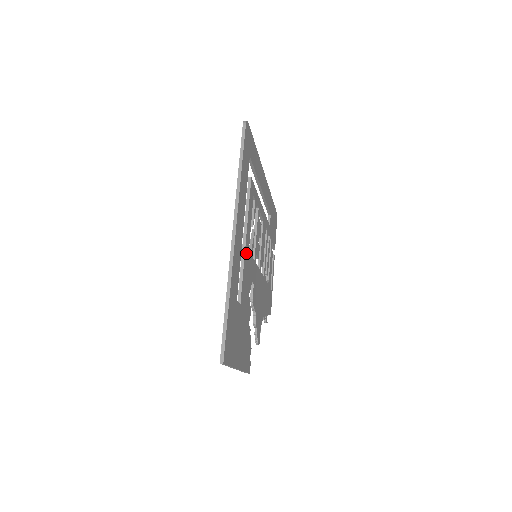
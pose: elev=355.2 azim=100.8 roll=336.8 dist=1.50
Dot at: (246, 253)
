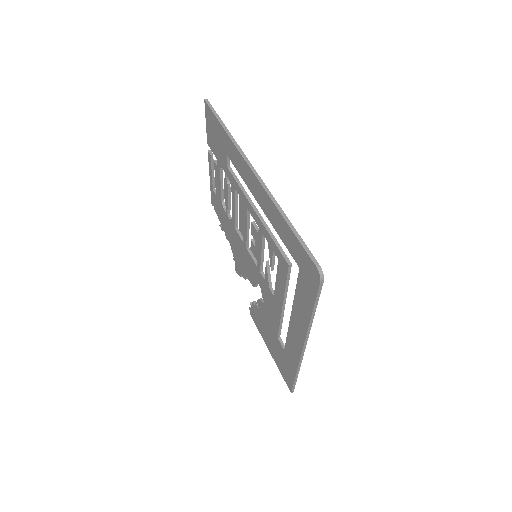
Dot at: occluded
